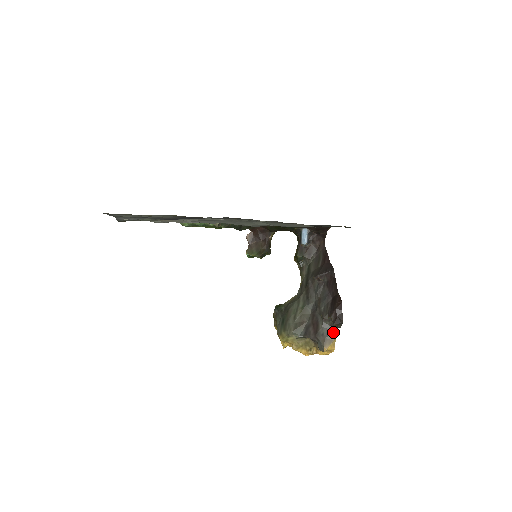
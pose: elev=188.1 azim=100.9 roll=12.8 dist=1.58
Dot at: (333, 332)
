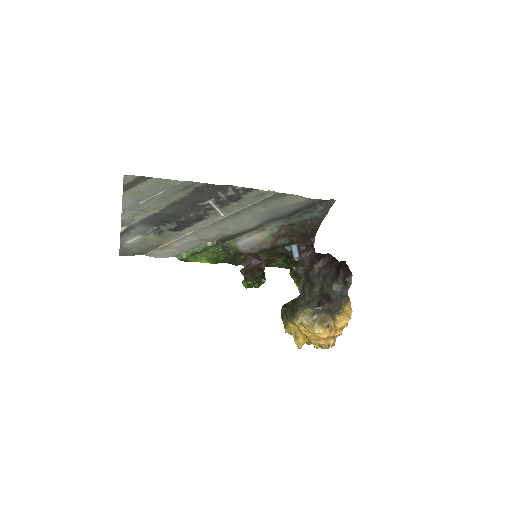
Dot at: (346, 296)
